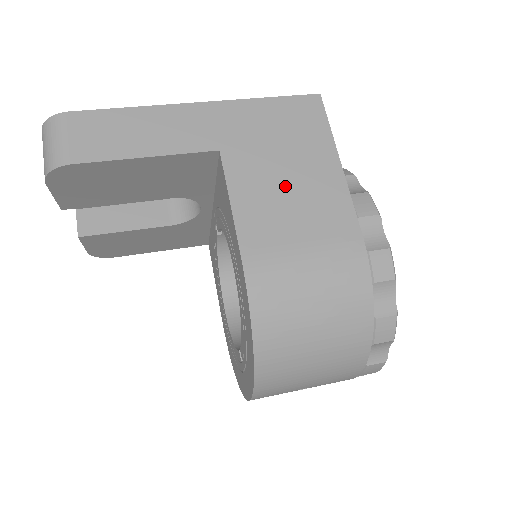
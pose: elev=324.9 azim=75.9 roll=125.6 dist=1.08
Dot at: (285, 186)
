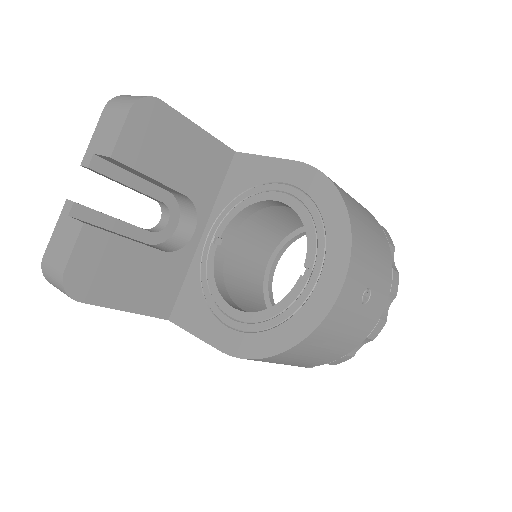
Dot at: occluded
